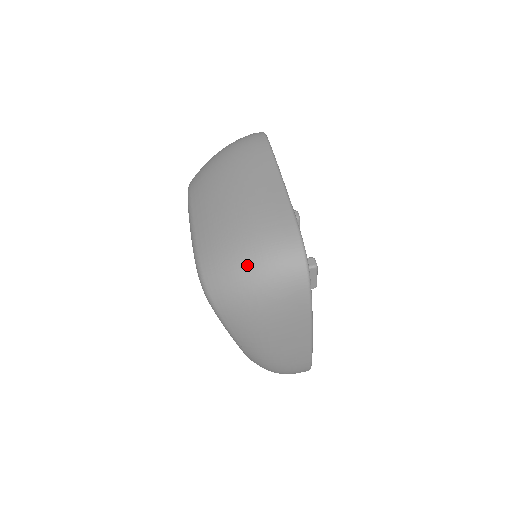
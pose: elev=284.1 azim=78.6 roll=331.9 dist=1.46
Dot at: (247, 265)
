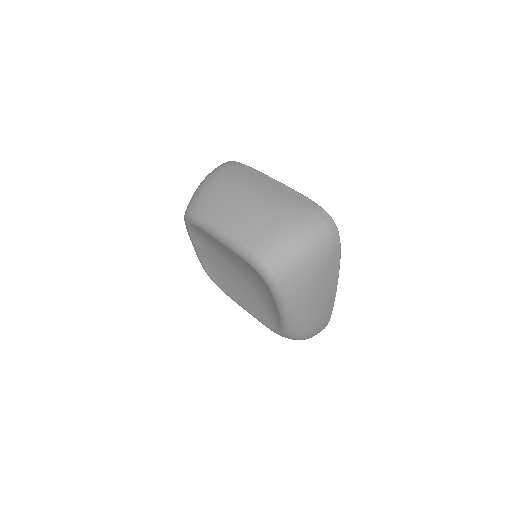
Dot at: (299, 238)
